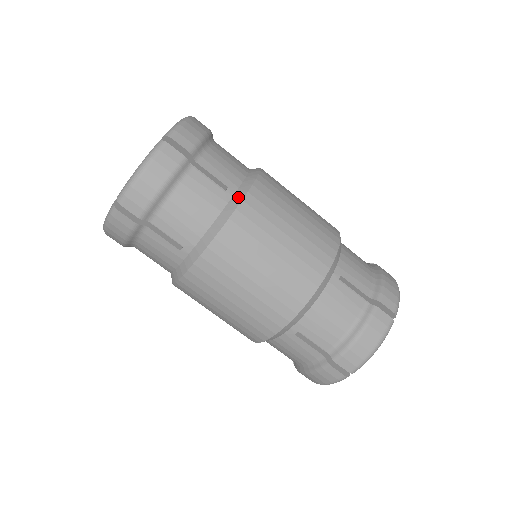
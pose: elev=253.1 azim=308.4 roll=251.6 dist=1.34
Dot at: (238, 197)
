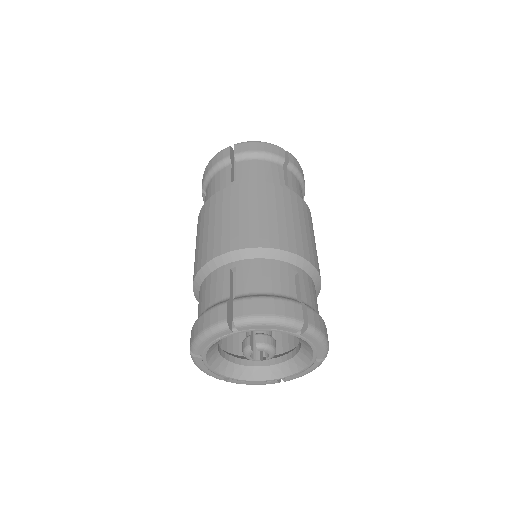
Dot at: (289, 189)
